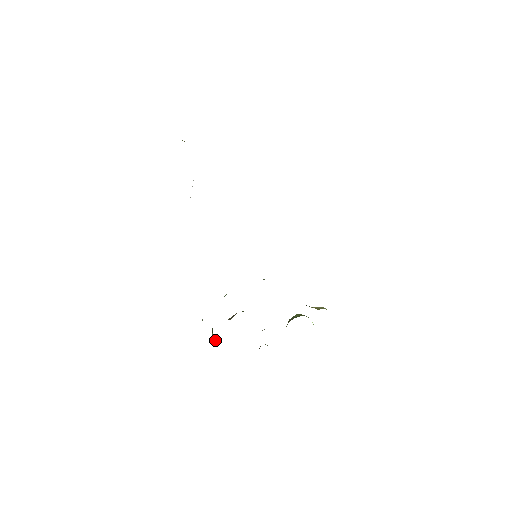
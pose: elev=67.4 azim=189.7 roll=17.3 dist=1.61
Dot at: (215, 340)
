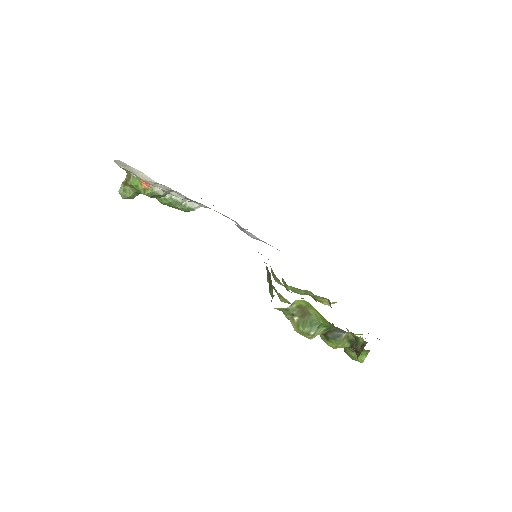
Dot at: (309, 323)
